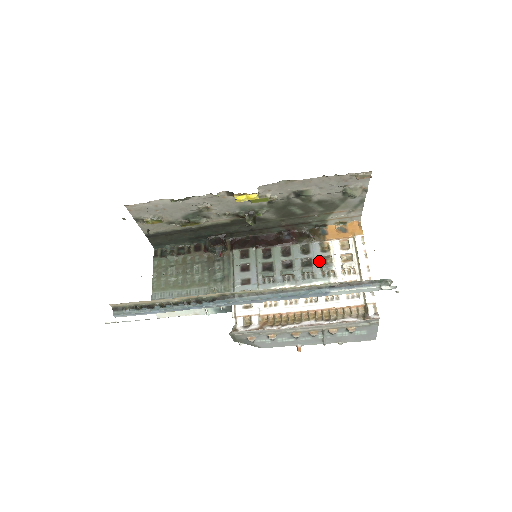
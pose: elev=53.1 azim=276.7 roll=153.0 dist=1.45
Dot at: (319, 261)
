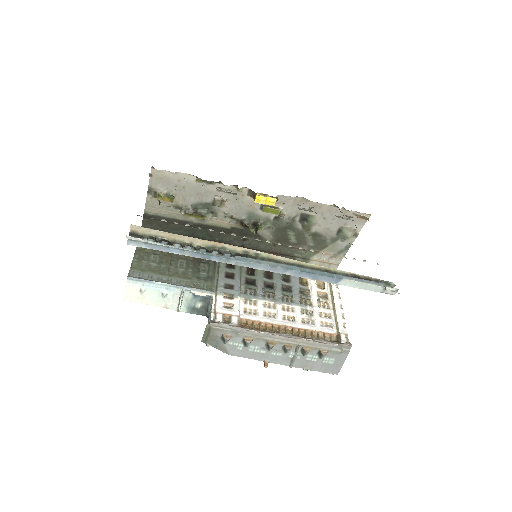
Dot at: (298, 290)
